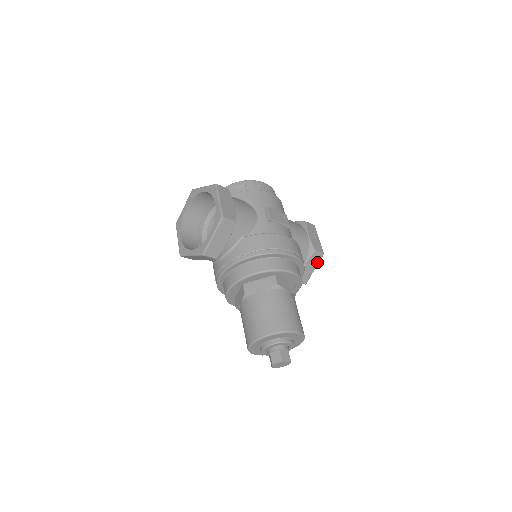
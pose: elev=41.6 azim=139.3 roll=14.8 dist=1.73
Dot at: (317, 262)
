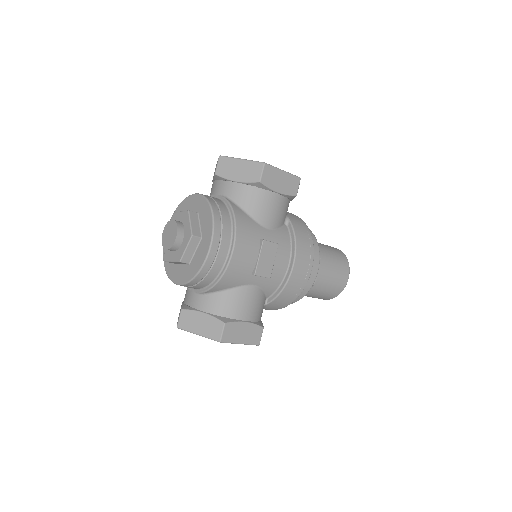
Dot at: occluded
